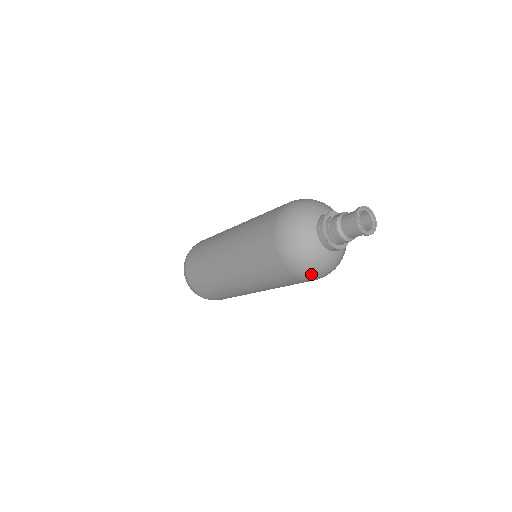
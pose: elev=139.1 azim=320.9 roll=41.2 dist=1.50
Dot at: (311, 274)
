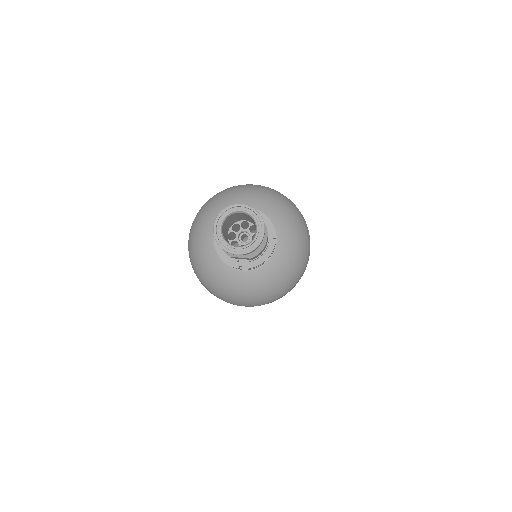
Dot at: (200, 278)
